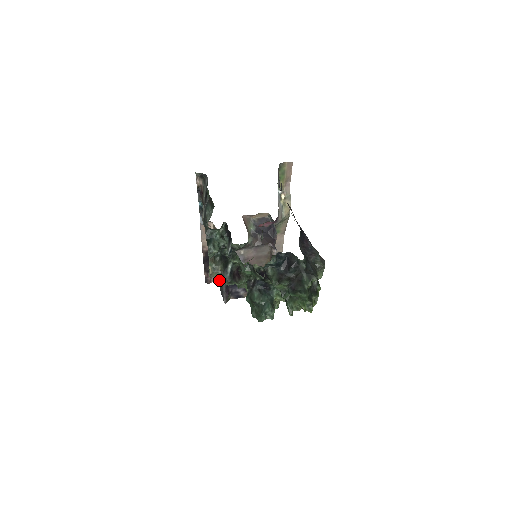
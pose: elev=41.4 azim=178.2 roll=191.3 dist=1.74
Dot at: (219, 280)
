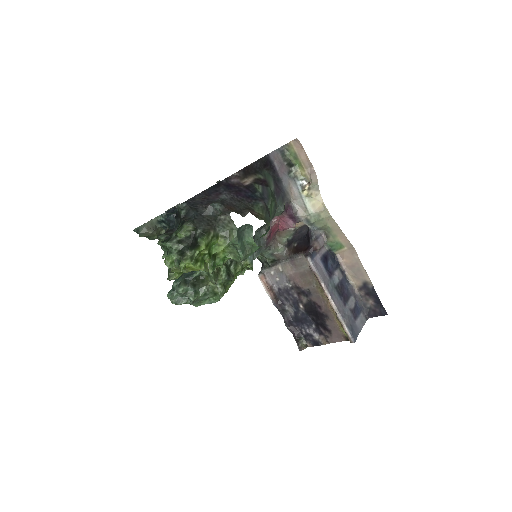
Dot at: occluded
